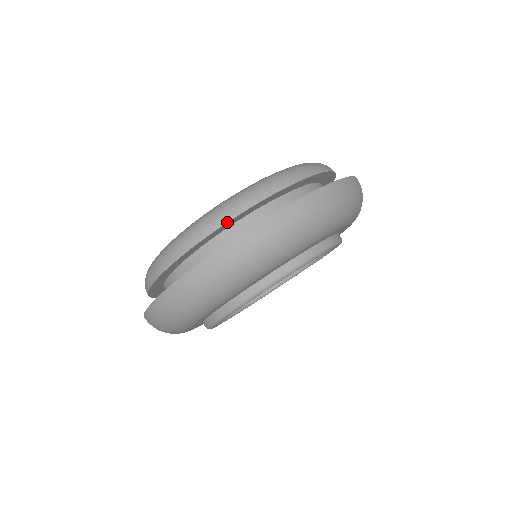
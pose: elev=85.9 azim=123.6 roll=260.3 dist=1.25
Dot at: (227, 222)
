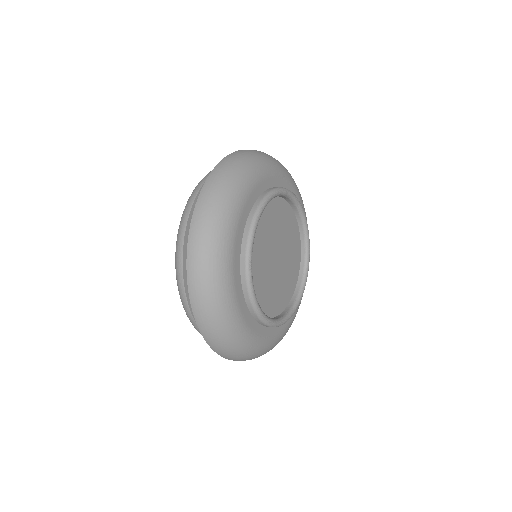
Dot at: (185, 230)
